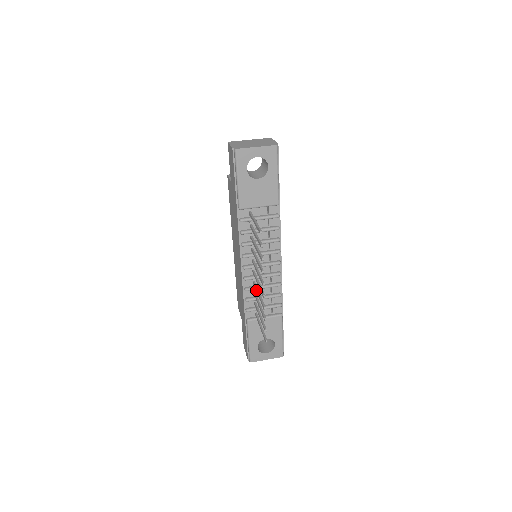
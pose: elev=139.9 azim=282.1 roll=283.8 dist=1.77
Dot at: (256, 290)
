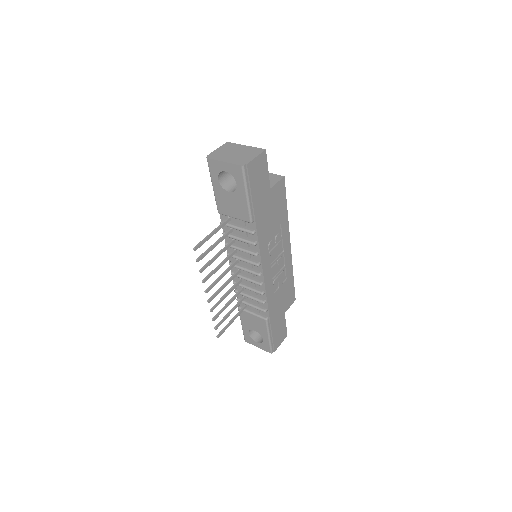
Dot at: (231, 289)
